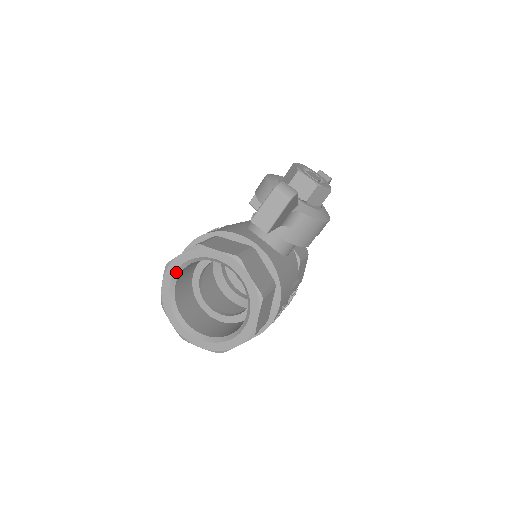
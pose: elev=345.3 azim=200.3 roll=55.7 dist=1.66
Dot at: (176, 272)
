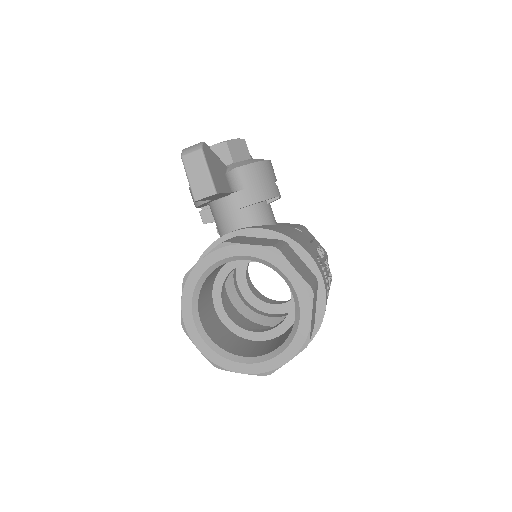
Dot at: (195, 323)
